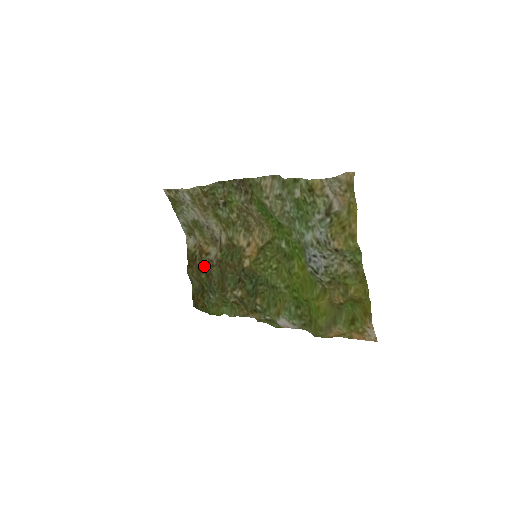
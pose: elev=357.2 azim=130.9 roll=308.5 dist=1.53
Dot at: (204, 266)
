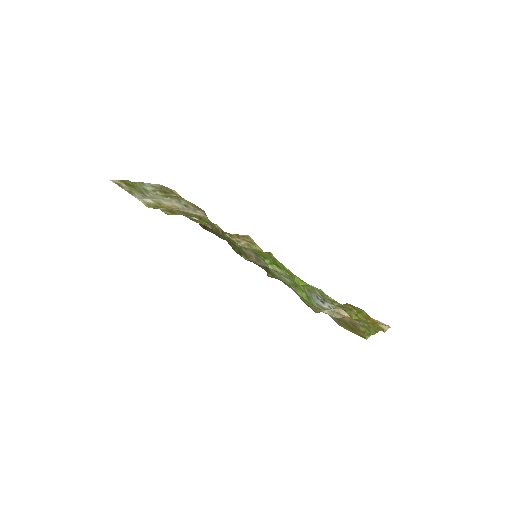
Dot at: occluded
